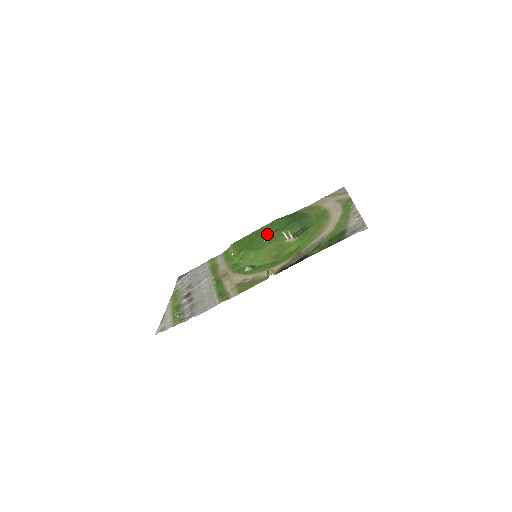
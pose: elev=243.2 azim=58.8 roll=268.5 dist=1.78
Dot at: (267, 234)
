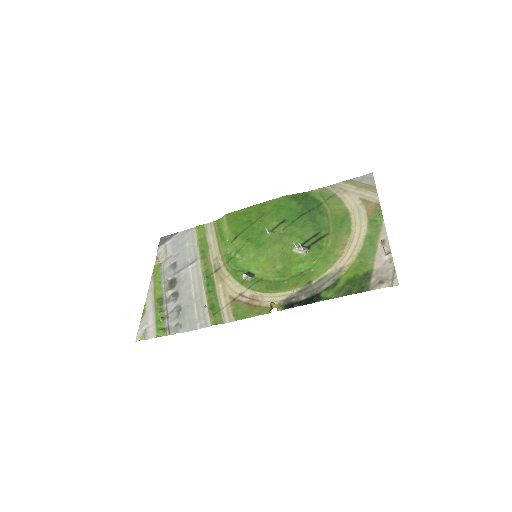
Dot at: (271, 222)
